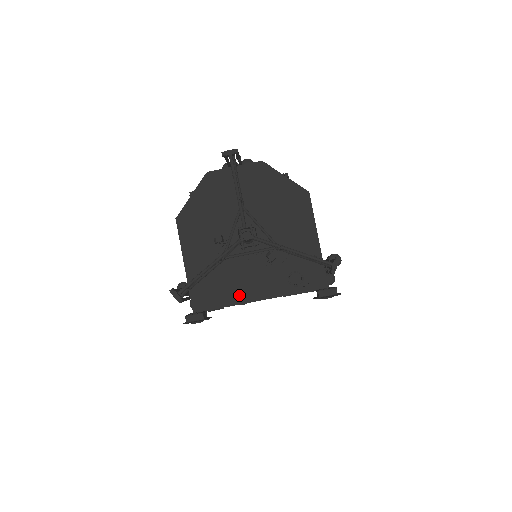
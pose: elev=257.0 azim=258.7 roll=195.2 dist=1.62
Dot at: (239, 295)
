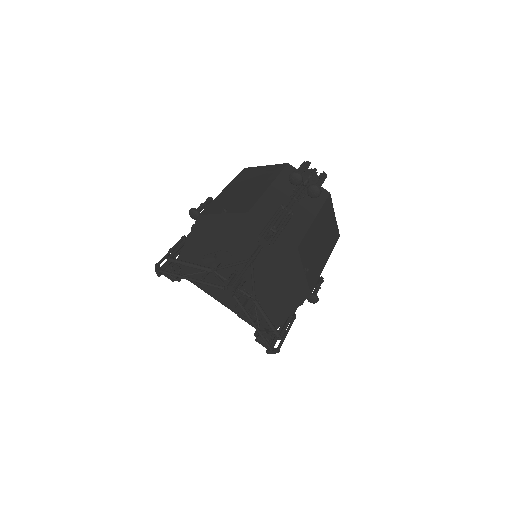
Dot at: (209, 289)
